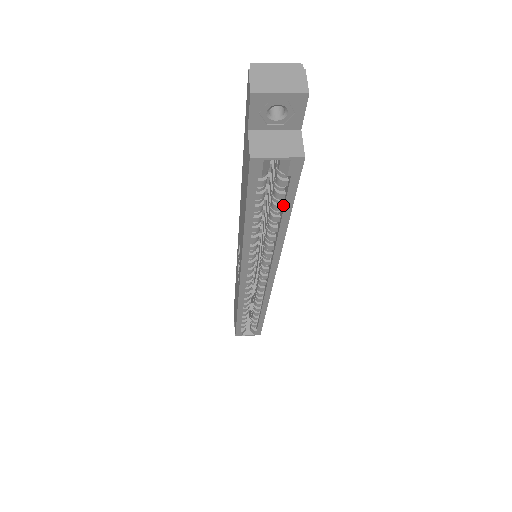
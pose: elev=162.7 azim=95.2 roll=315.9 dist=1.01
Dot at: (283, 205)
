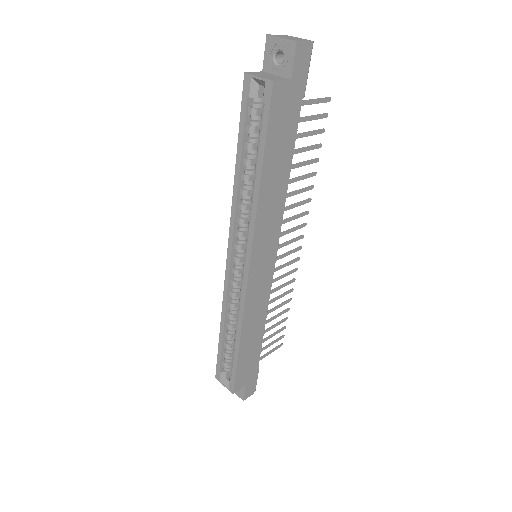
Dot at: (261, 146)
